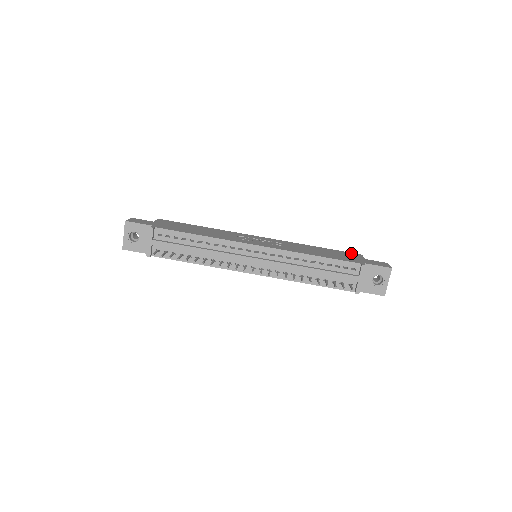
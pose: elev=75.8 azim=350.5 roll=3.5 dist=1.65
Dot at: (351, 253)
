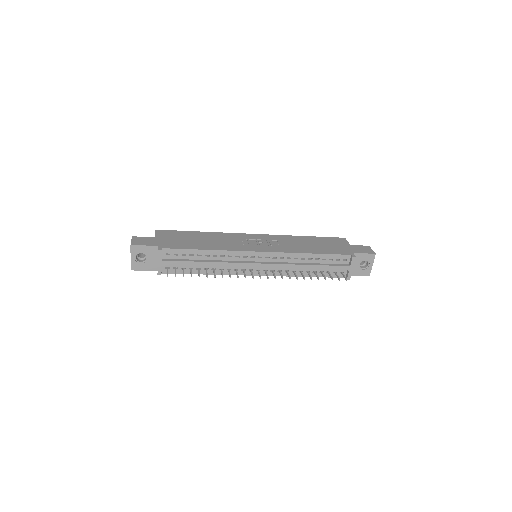
Dot at: (336, 238)
